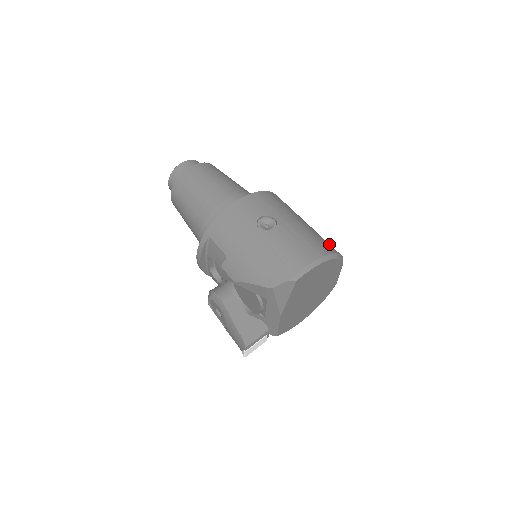
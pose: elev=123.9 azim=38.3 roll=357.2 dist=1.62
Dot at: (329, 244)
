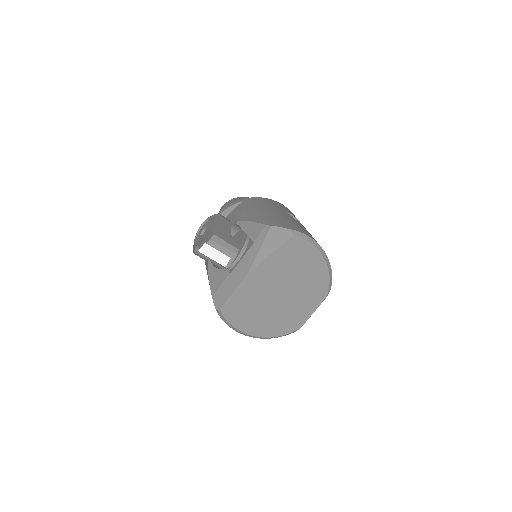
Dot at: occluded
